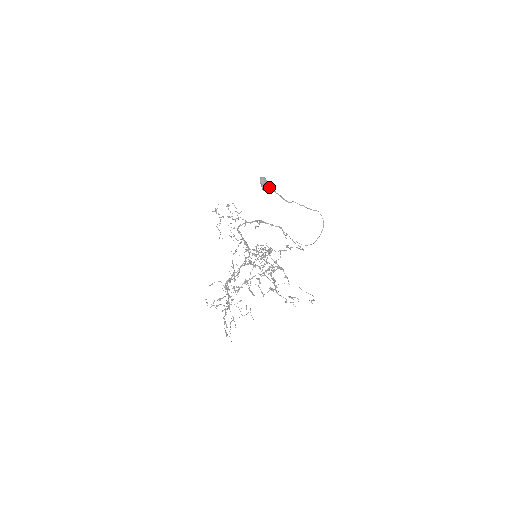
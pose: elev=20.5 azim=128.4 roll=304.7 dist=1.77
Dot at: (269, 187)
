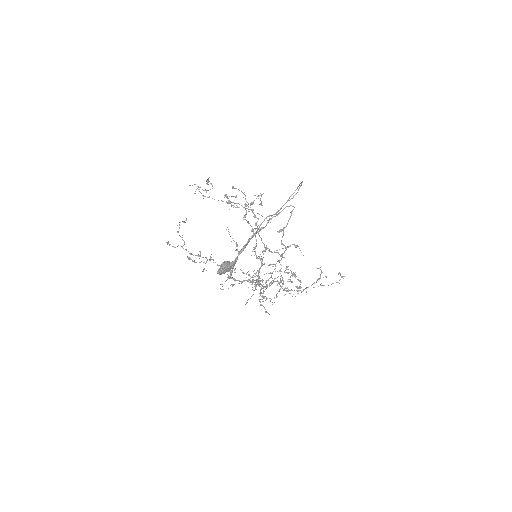
Dot at: (232, 266)
